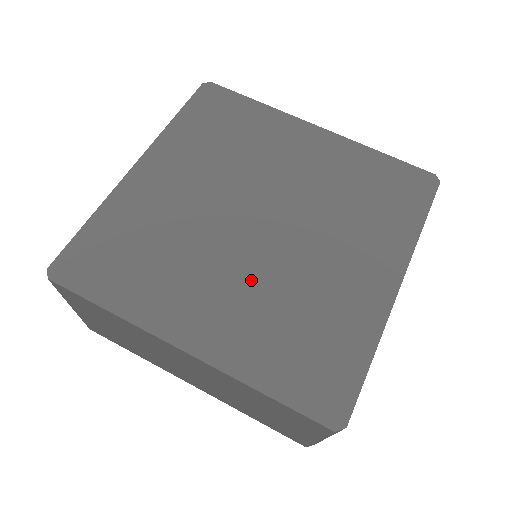
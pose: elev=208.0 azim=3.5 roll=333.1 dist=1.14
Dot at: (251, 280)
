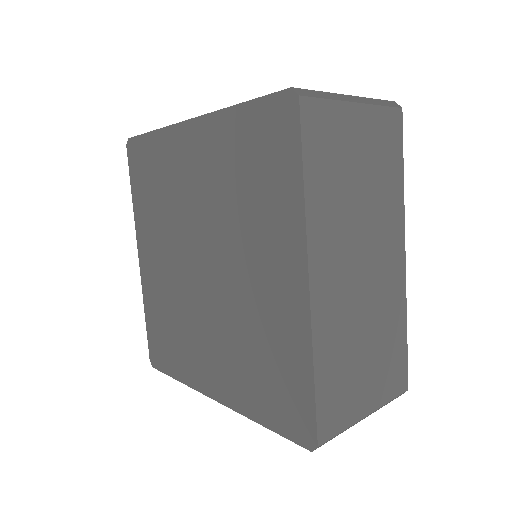
Dot at: (220, 327)
